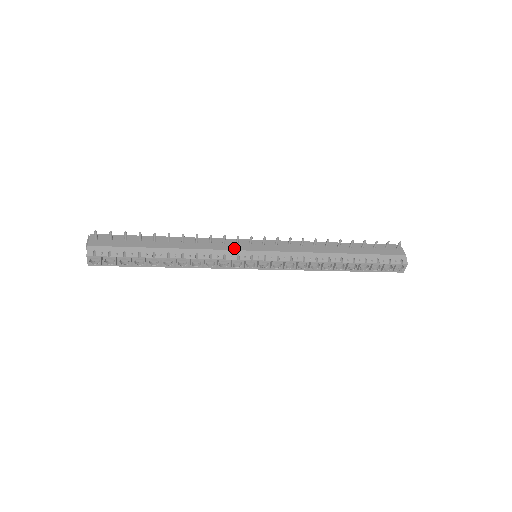
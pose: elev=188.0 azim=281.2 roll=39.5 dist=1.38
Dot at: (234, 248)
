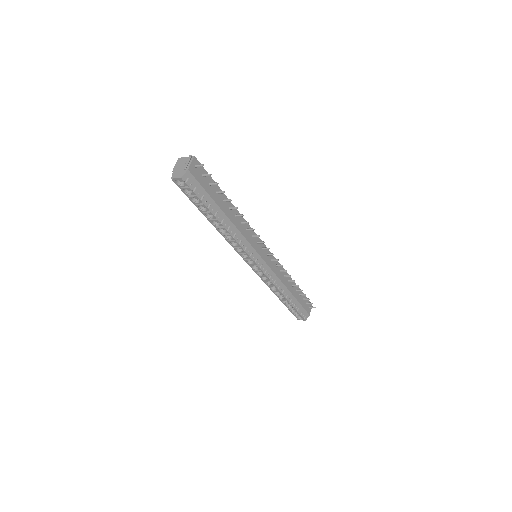
Dot at: (254, 246)
